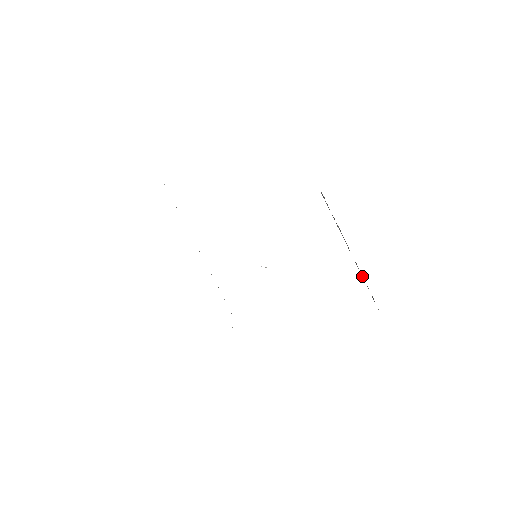
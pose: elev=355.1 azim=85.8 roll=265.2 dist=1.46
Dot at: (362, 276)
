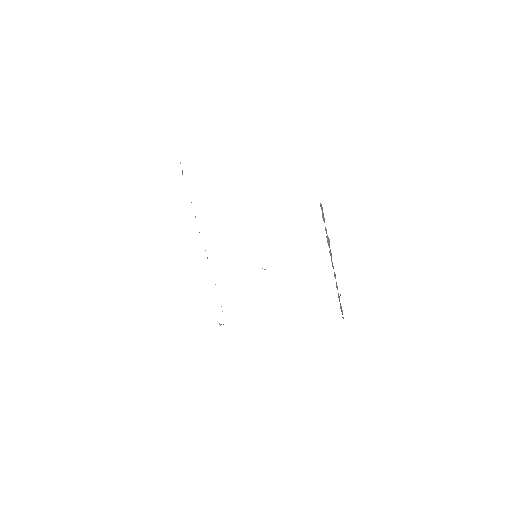
Dot at: (337, 287)
